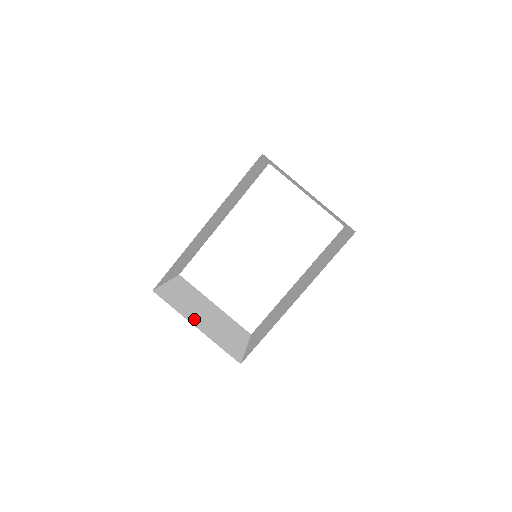
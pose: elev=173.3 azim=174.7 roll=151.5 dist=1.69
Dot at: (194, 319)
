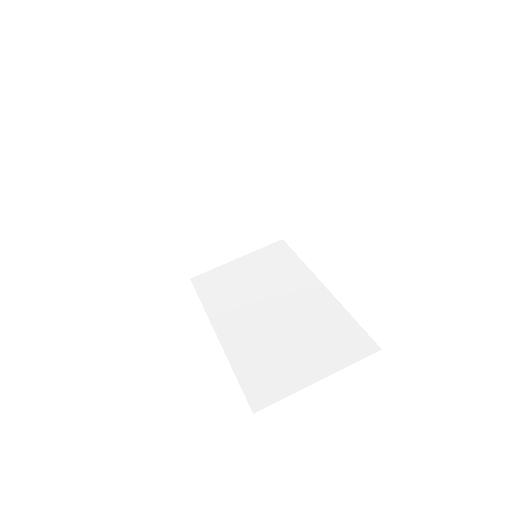
Dot at: (182, 219)
